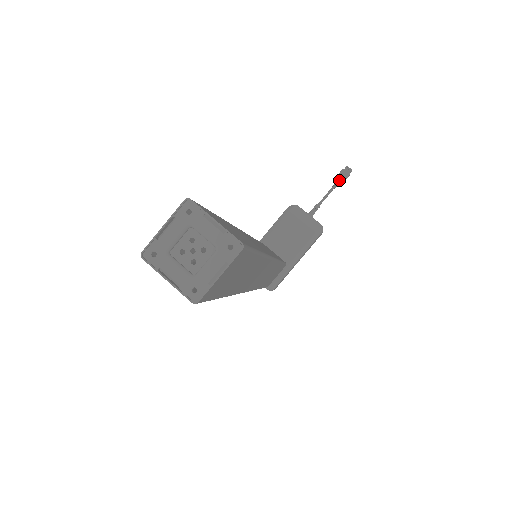
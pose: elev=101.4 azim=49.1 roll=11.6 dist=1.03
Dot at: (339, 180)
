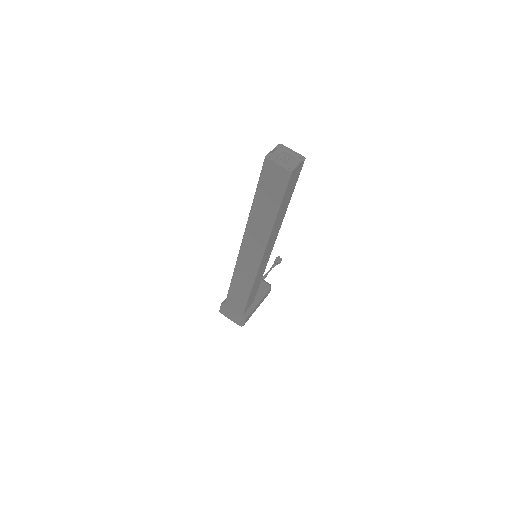
Dot at: (276, 263)
